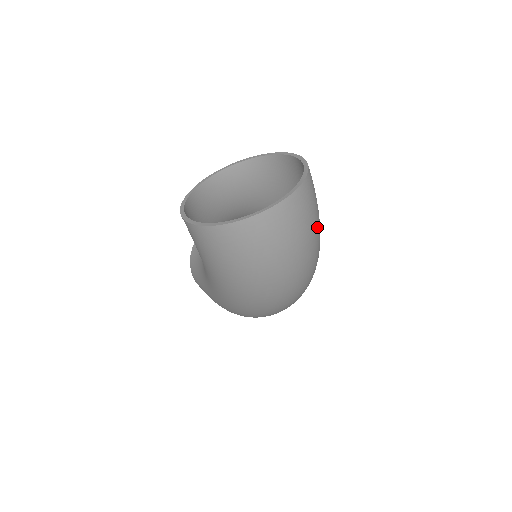
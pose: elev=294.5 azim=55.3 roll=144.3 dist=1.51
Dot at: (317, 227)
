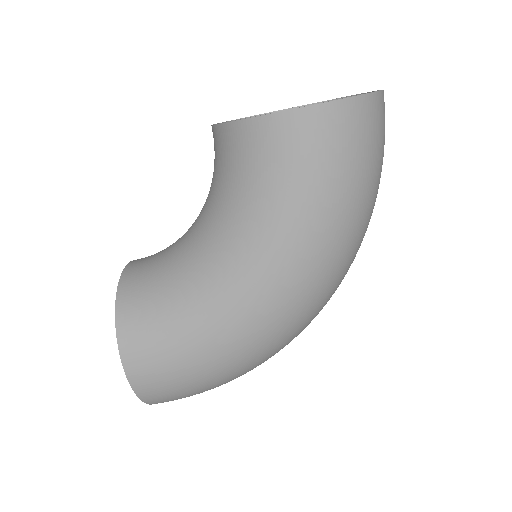
Dot at: occluded
